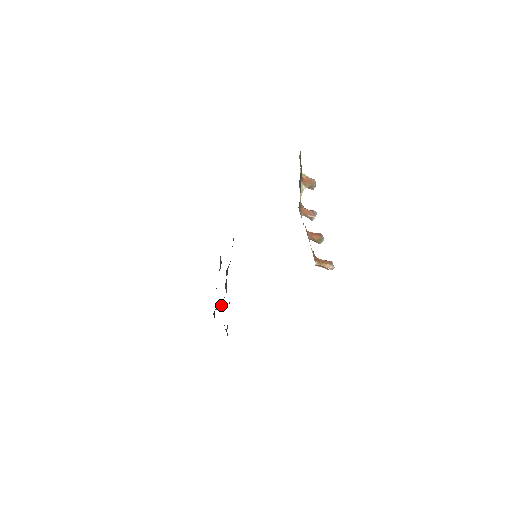
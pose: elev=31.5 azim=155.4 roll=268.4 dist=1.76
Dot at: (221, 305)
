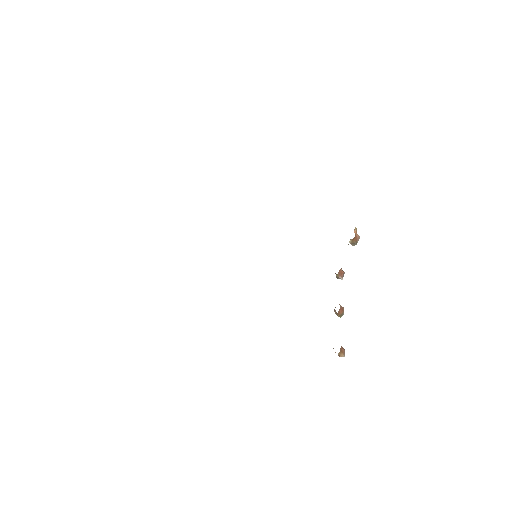
Dot at: occluded
